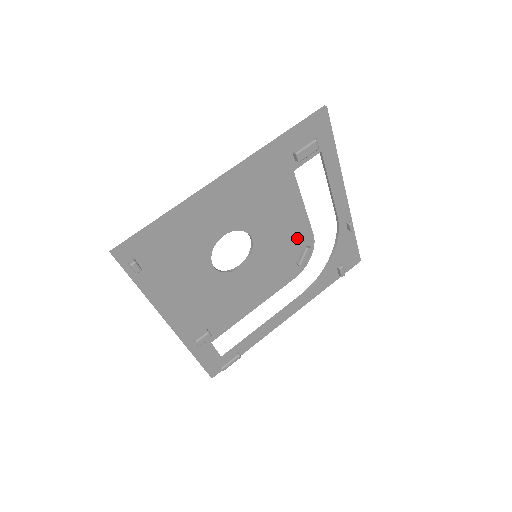
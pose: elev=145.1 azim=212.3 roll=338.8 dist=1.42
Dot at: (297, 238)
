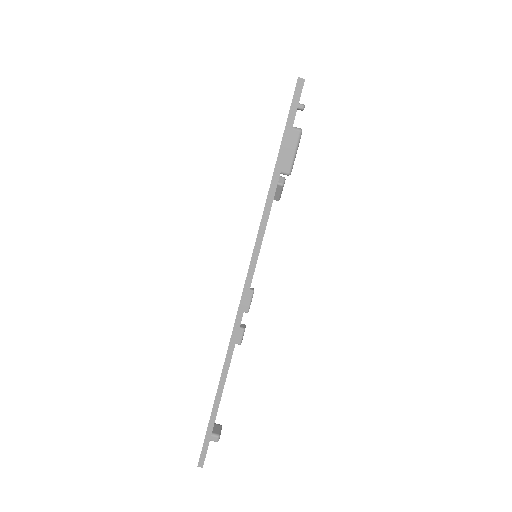
Dot at: occluded
